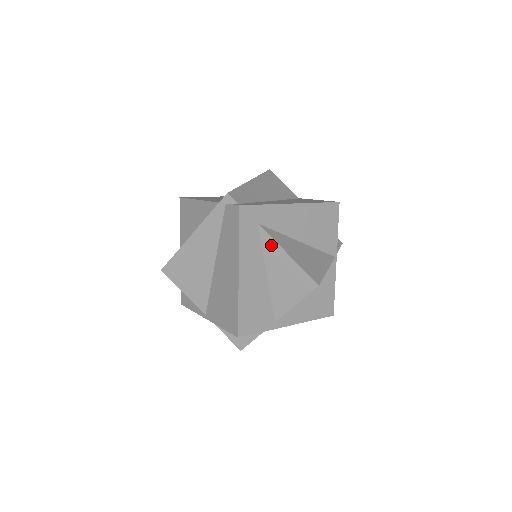
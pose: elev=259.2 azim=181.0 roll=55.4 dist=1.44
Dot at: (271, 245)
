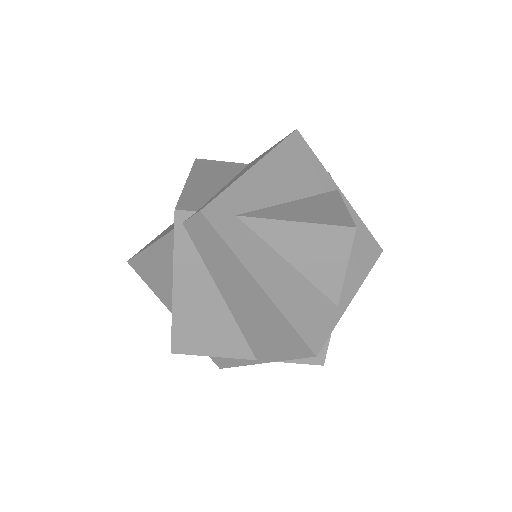
Dot at: (269, 227)
